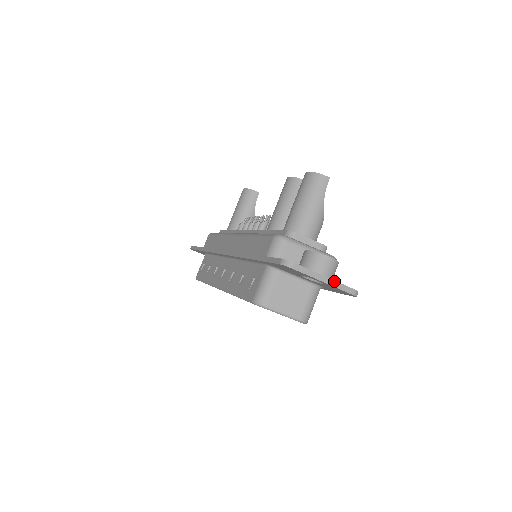
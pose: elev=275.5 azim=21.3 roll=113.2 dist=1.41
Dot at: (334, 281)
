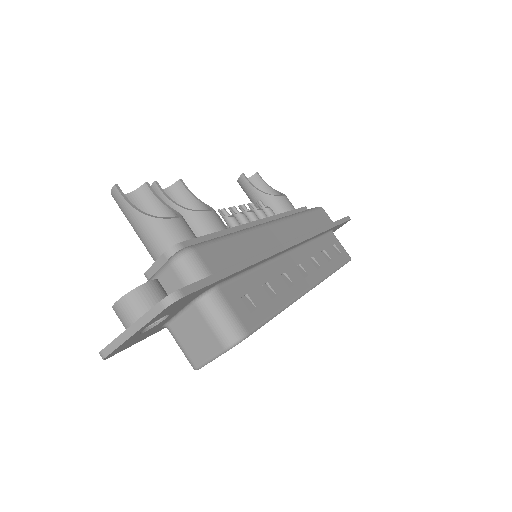
Dot at: (138, 321)
